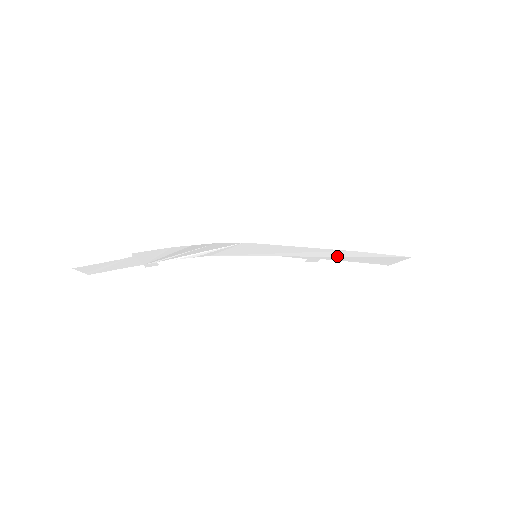
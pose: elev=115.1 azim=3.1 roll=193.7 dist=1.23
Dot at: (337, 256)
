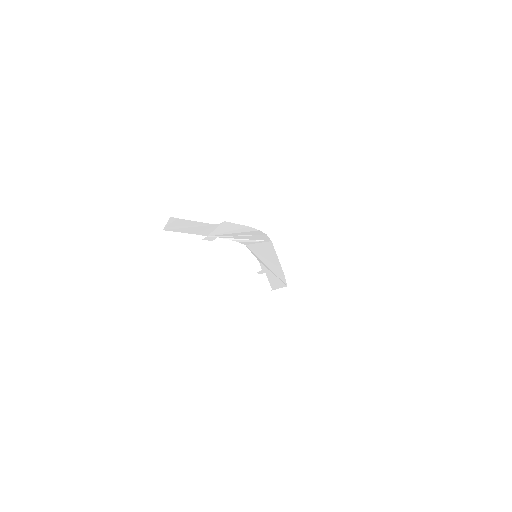
Dot at: (274, 272)
